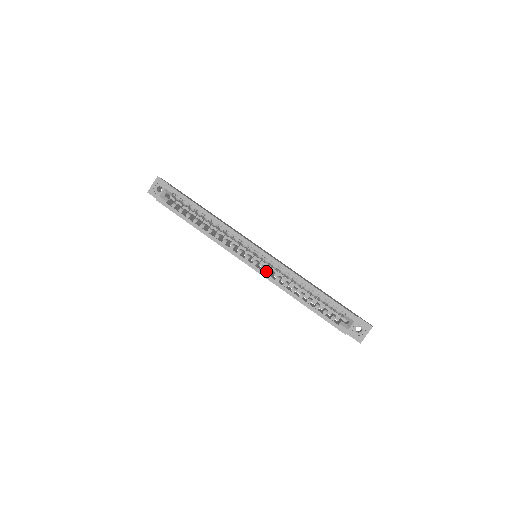
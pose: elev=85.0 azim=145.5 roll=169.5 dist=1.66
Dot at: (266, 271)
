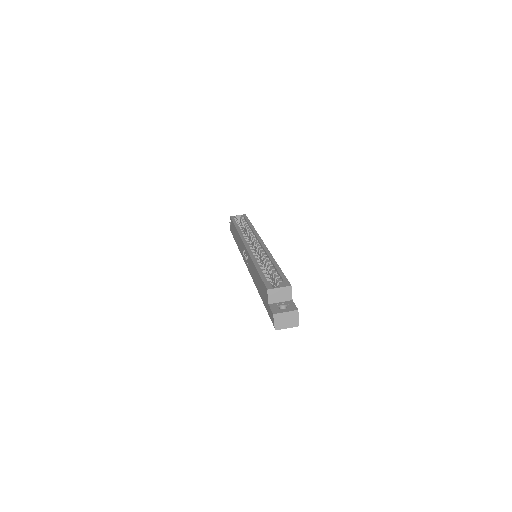
Dot at: occluded
